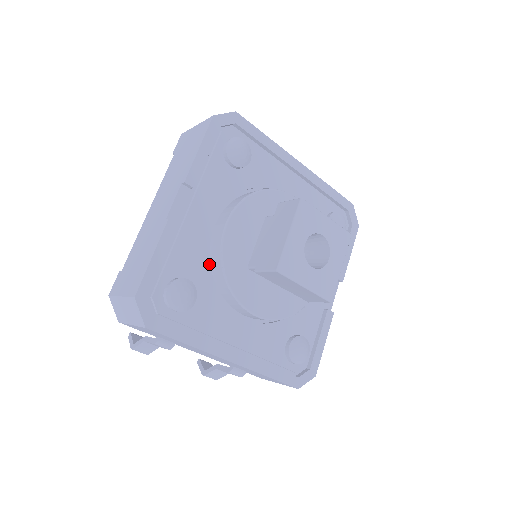
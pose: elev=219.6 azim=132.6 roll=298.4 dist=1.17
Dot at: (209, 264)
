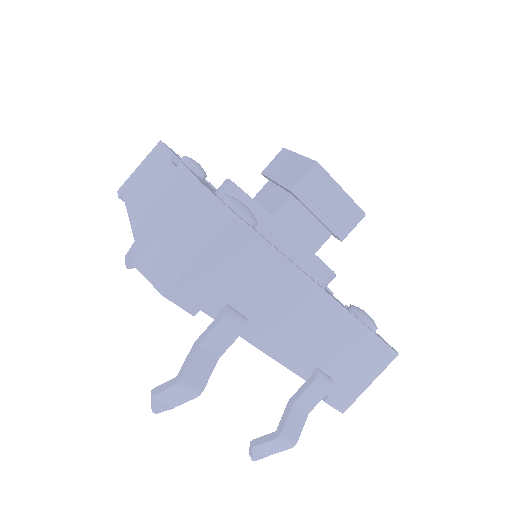
Dot at: occluded
